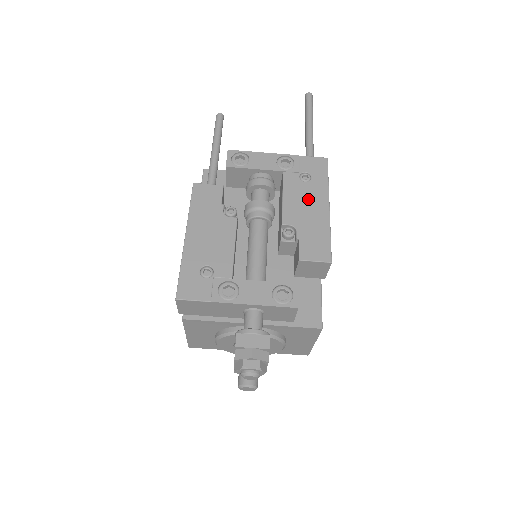
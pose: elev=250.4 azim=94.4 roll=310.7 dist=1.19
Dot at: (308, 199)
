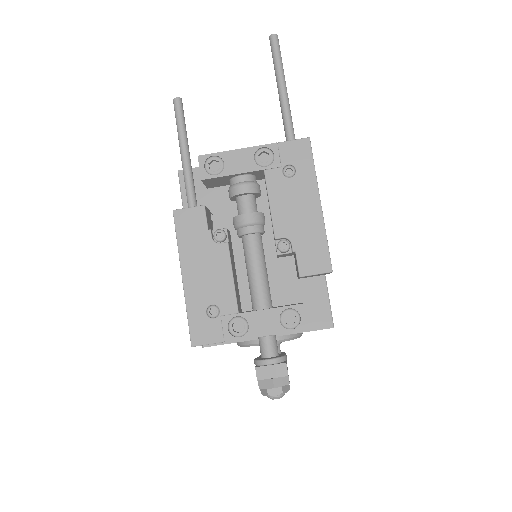
Dot at: (297, 200)
